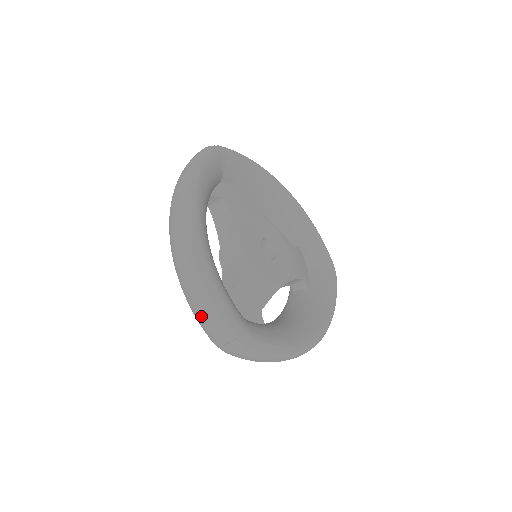
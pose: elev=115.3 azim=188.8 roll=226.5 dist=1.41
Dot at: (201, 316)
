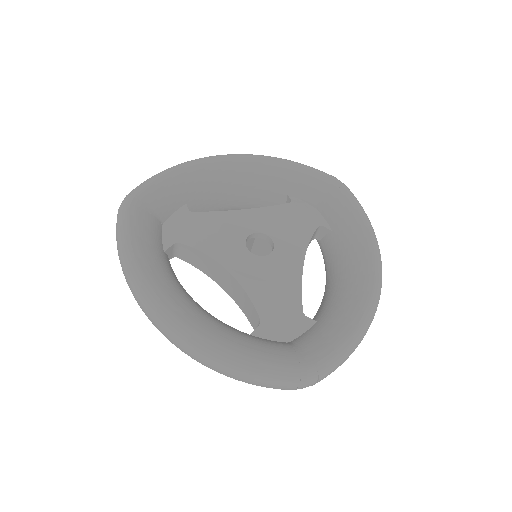
Dot at: occluded
